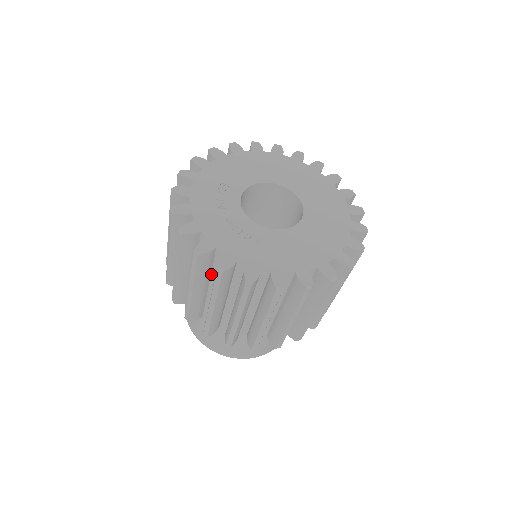
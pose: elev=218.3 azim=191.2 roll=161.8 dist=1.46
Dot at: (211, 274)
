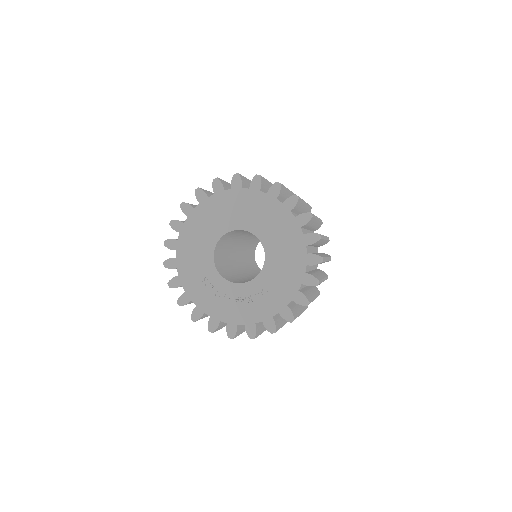
Dot at: occluded
